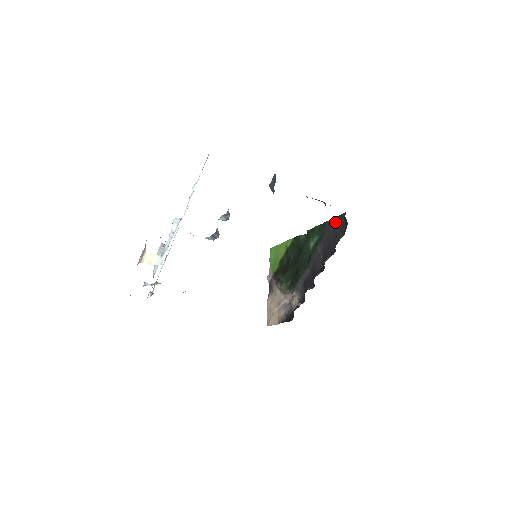
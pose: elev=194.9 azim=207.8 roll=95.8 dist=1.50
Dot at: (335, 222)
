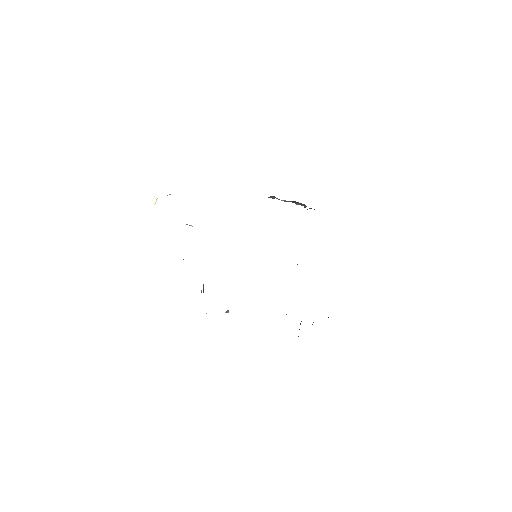
Dot at: occluded
